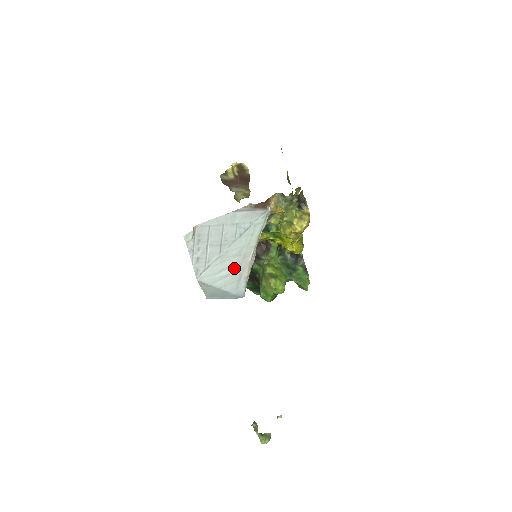
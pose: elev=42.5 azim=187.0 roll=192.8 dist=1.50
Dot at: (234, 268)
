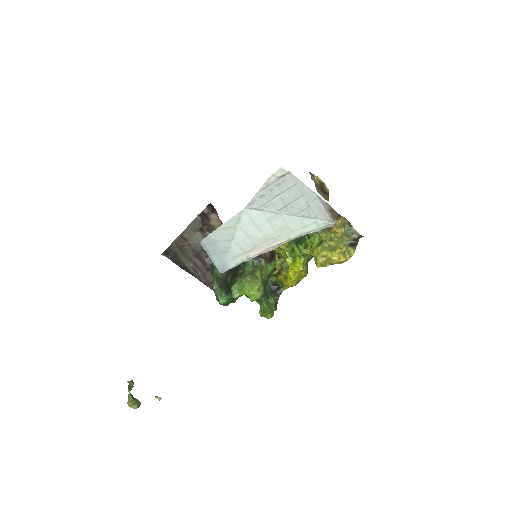
Dot at: (261, 237)
